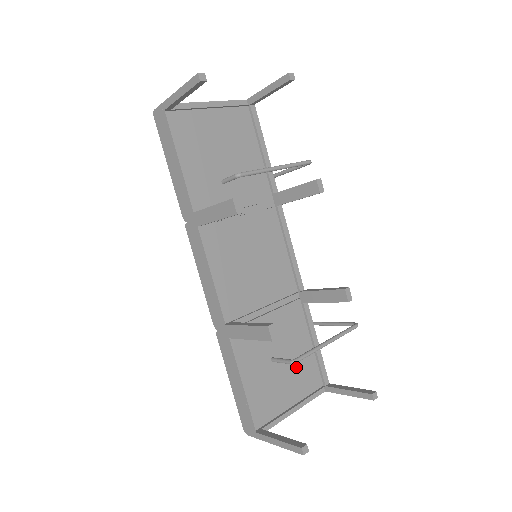
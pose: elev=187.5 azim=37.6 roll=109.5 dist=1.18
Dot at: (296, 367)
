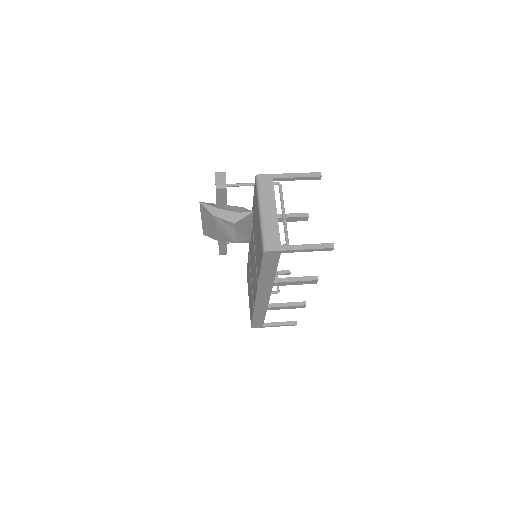
Dot at: occluded
